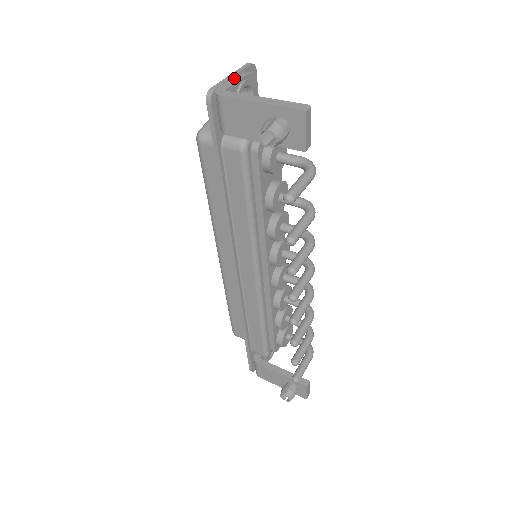
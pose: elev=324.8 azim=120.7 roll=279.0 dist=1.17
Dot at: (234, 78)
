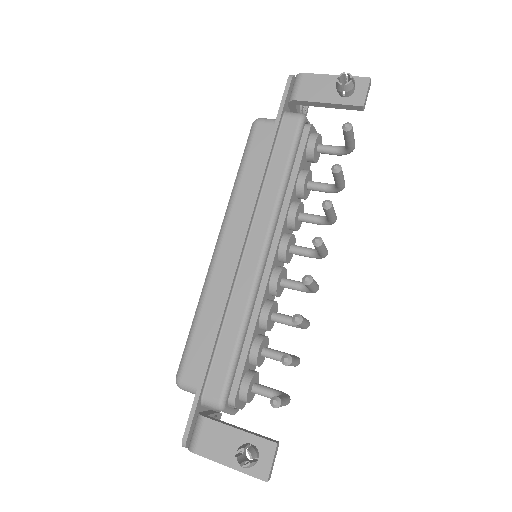
Dot at: occluded
